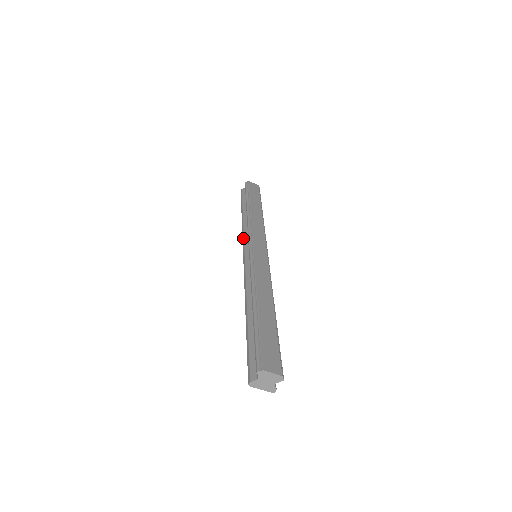
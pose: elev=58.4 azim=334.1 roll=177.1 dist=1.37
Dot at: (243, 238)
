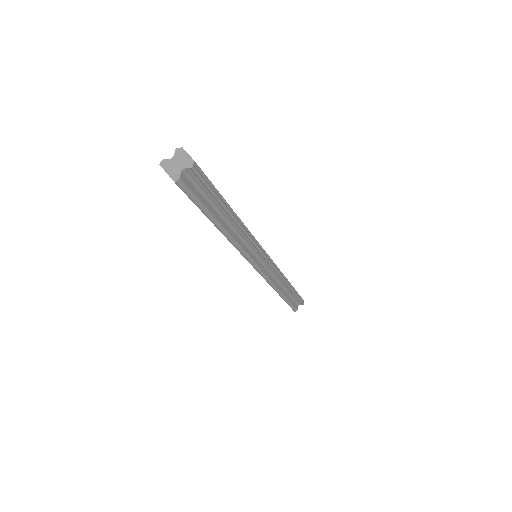
Dot at: occluded
